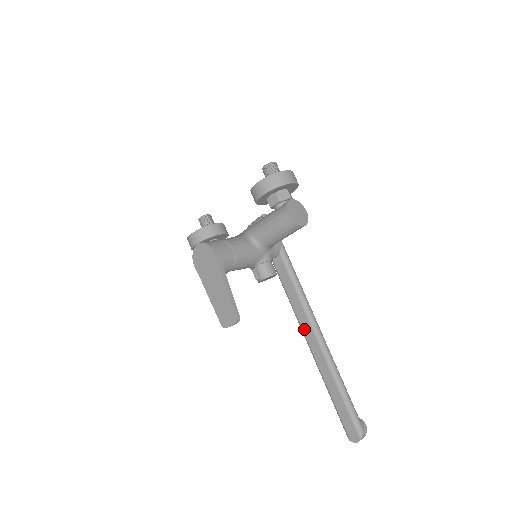
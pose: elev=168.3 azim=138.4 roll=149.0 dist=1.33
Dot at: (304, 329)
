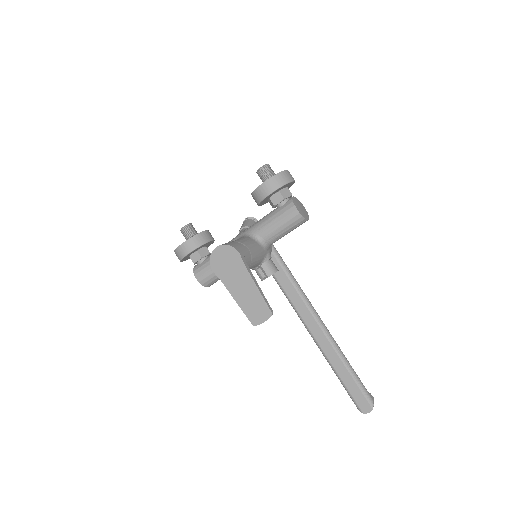
Dot at: (305, 319)
